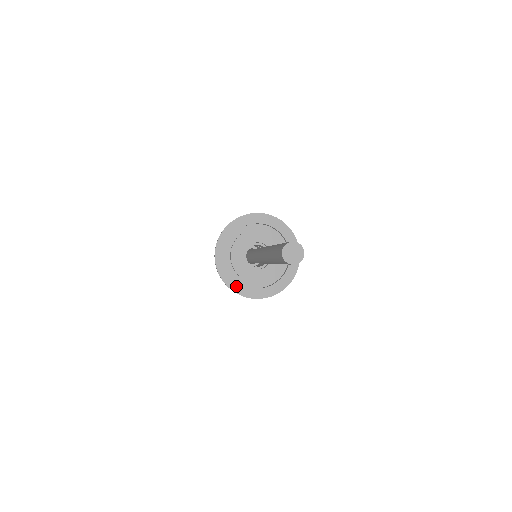
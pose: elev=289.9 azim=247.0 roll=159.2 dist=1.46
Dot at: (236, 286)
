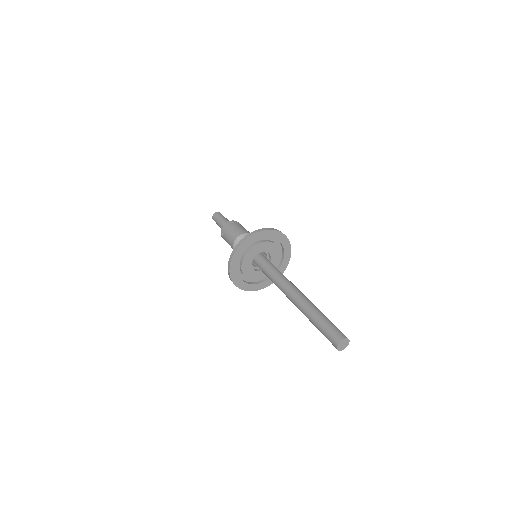
Dot at: (255, 287)
